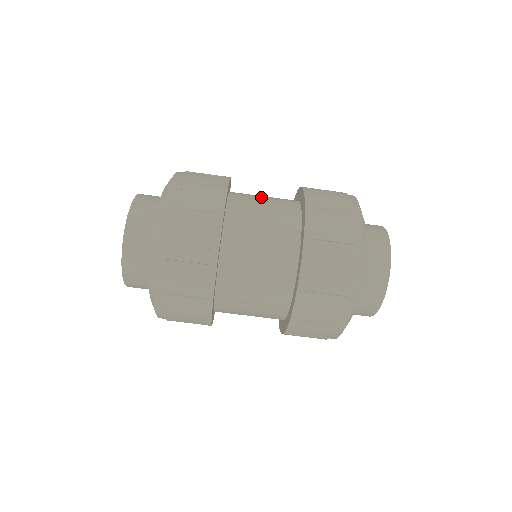
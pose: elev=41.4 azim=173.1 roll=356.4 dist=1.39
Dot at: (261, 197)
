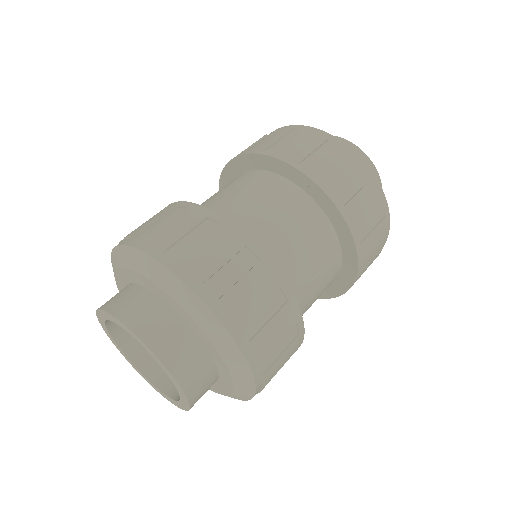
Dot at: (209, 198)
